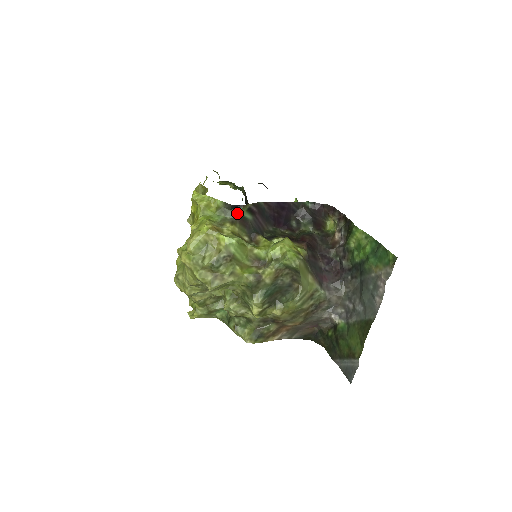
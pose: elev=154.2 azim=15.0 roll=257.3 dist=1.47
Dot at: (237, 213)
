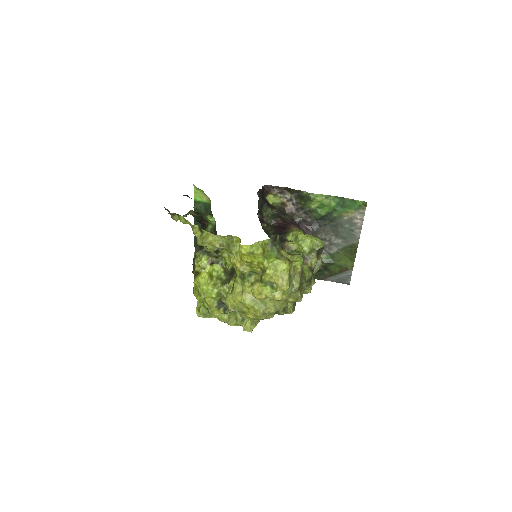
Dot at: (278, 239)
